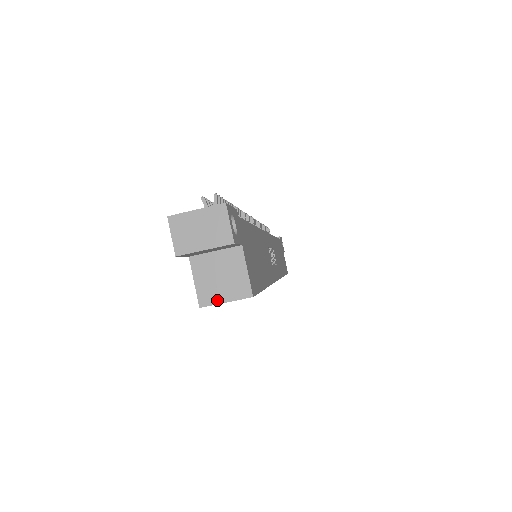
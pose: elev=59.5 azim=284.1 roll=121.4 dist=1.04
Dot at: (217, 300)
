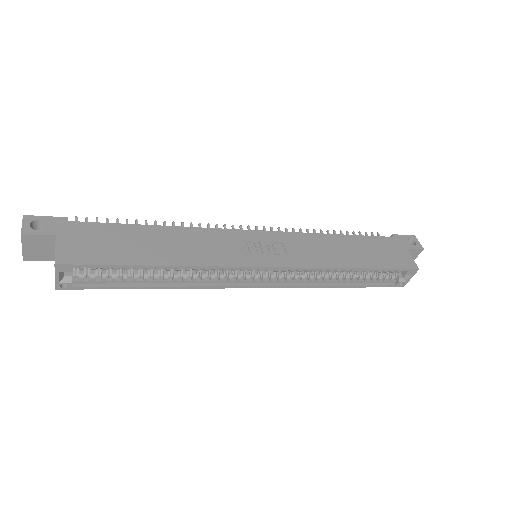
Dot at: (55, 279)
